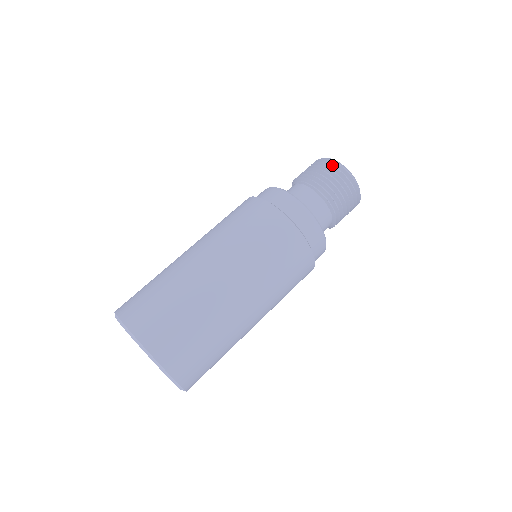
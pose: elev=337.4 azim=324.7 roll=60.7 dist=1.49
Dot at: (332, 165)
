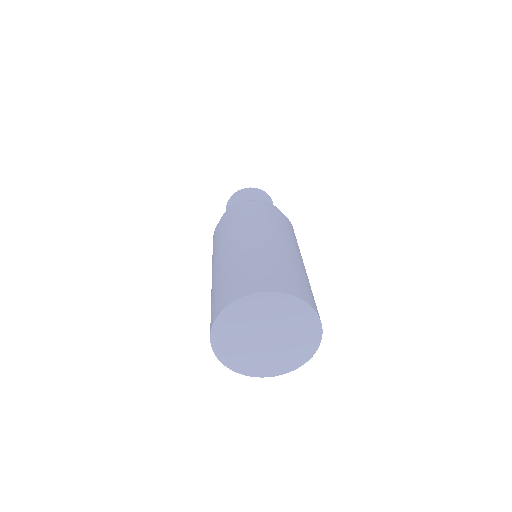
Dot at: occluded
